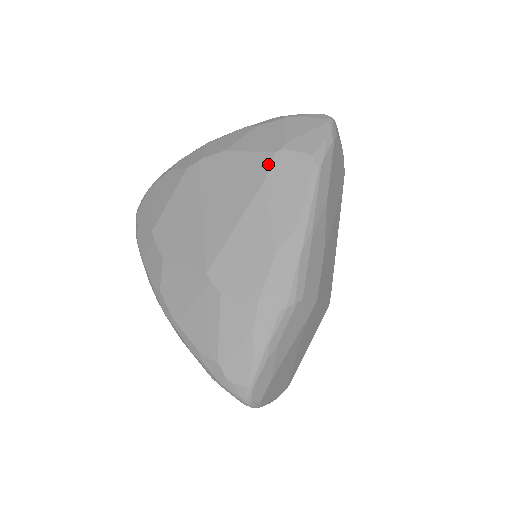
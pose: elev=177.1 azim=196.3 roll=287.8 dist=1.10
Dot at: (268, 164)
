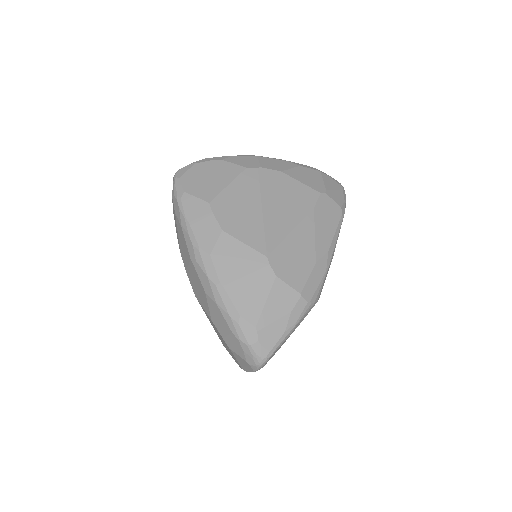
Dot at: (316, 199)
